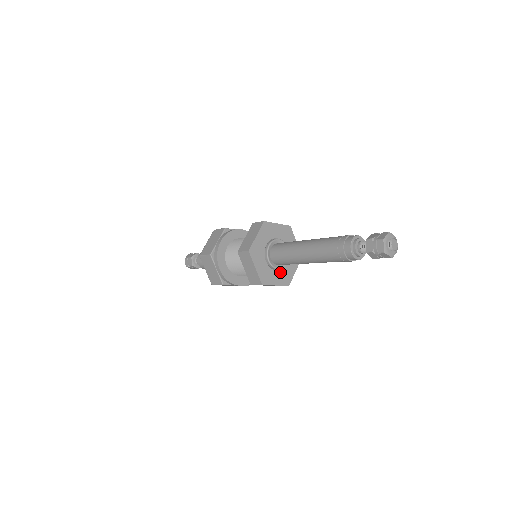
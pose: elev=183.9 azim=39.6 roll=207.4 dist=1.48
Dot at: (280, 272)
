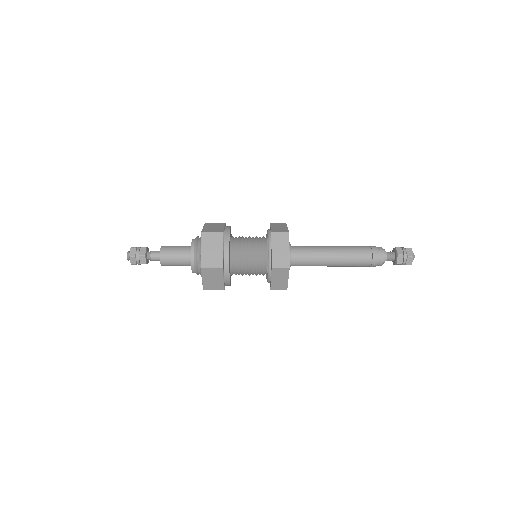
Dot at: occluded
